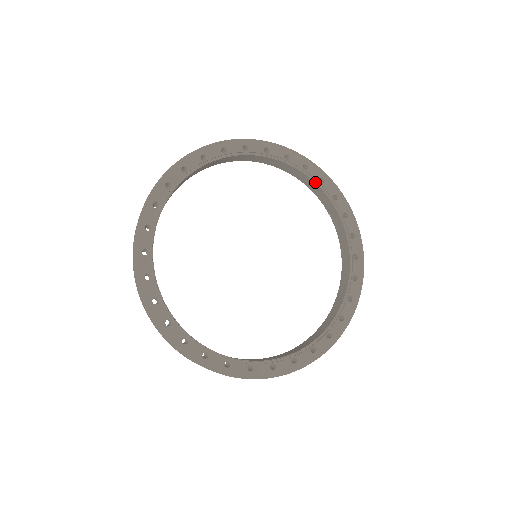
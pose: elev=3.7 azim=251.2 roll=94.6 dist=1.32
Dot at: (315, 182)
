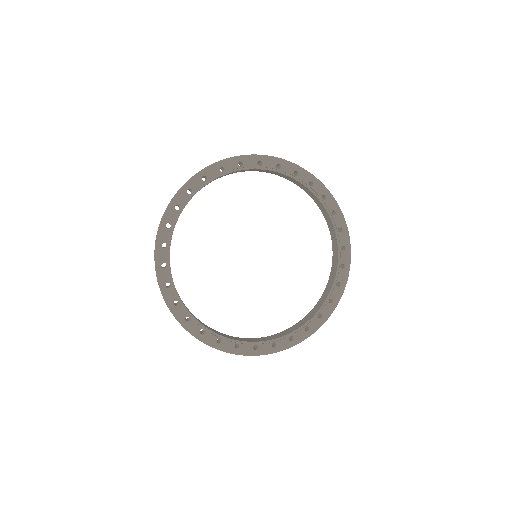
Dot at: (328, 212)
